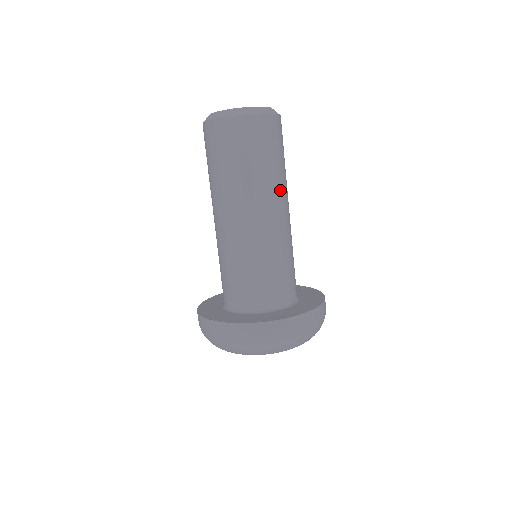
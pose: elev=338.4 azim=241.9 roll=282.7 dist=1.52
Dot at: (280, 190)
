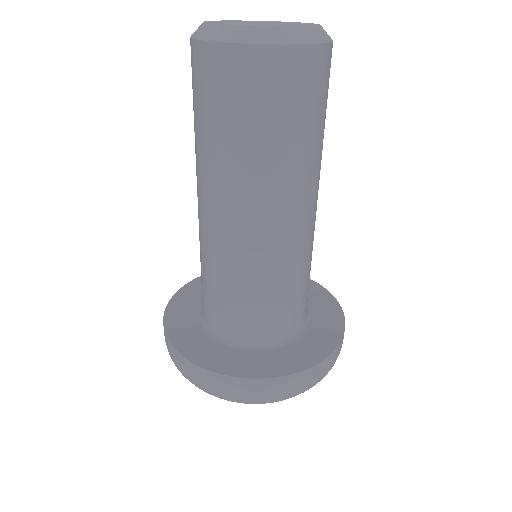
Dot at: (303, 181)
